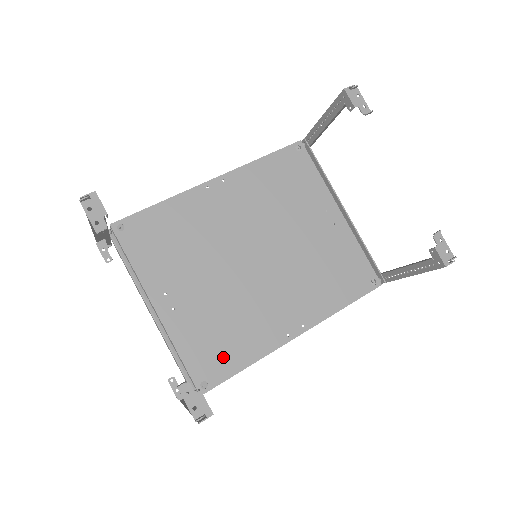
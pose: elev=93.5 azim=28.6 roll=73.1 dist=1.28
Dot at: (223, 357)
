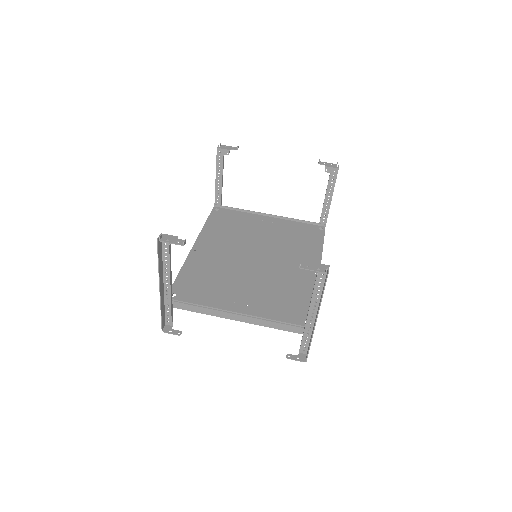
Dot at: (300, 305)
